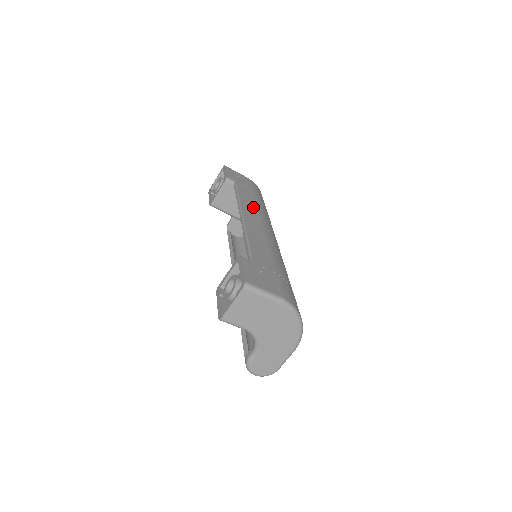
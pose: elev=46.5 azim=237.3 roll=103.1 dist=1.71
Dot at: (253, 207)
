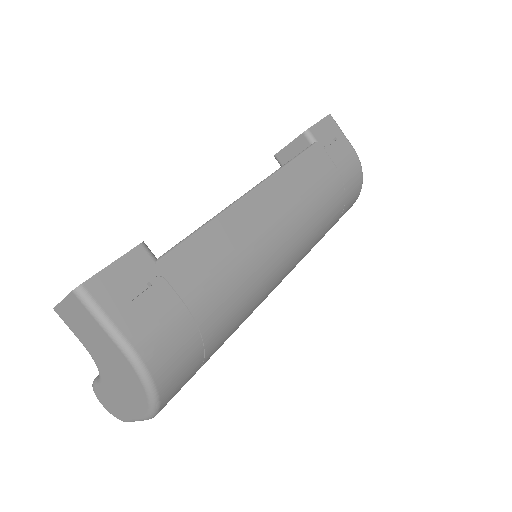
Dot at: (297, 189)
